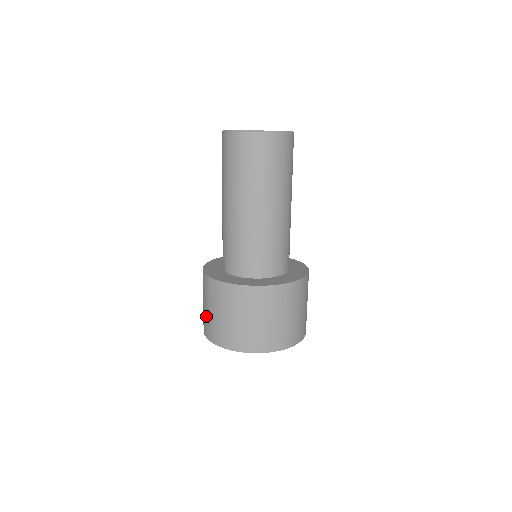
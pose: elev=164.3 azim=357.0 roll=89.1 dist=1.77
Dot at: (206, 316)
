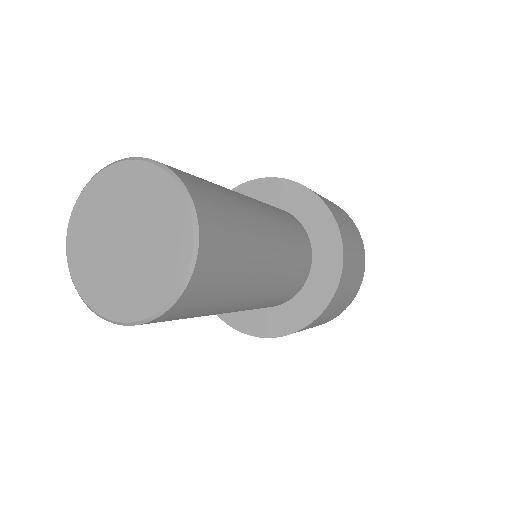
Dot at: occluded
